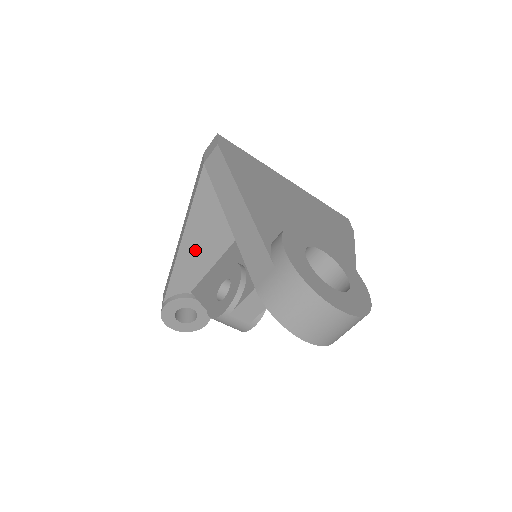
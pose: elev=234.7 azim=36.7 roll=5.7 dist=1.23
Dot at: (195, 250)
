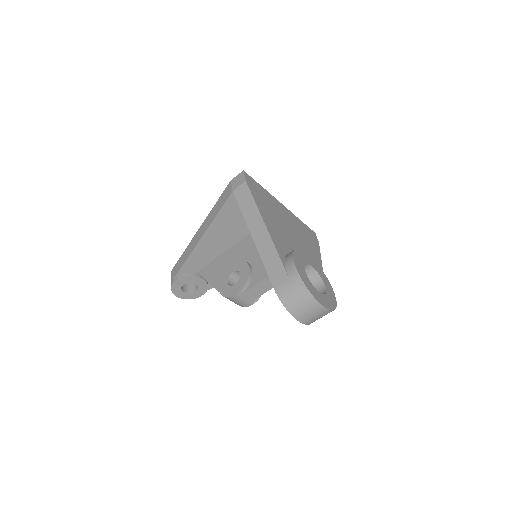
Dot at: (209, 244)
